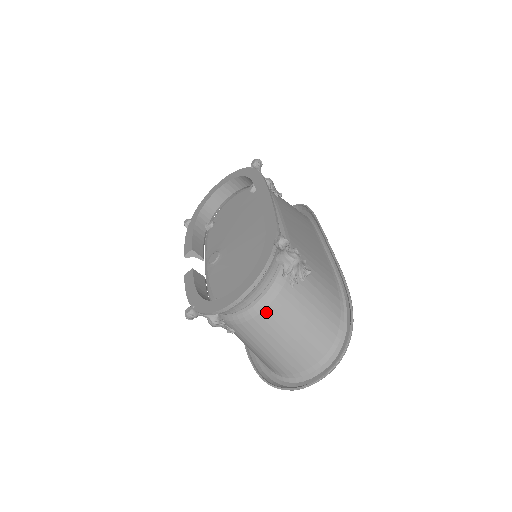
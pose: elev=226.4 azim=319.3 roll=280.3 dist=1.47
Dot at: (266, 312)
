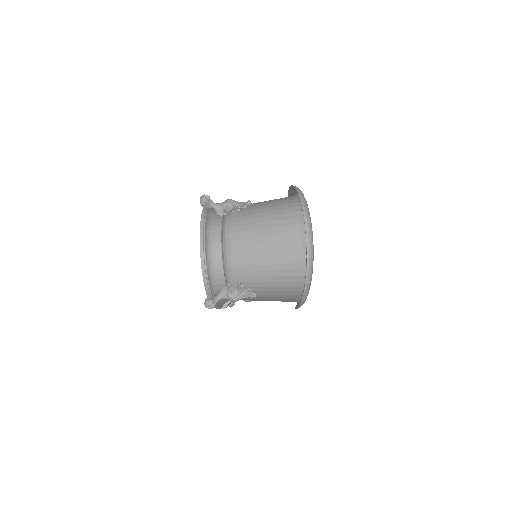
Dot at: (232, 240)
